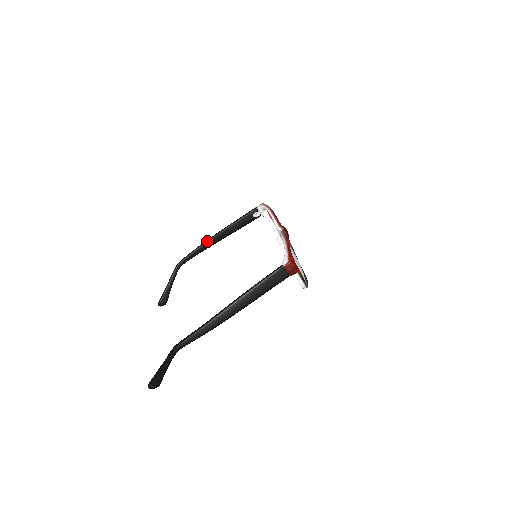
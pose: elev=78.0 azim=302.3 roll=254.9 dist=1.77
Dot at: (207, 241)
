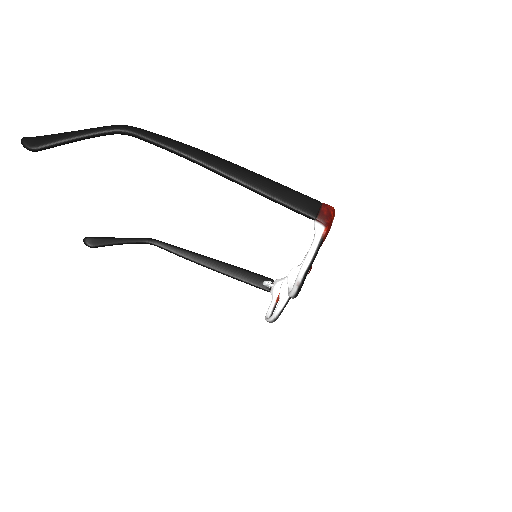
Dot at: (200, 254)
